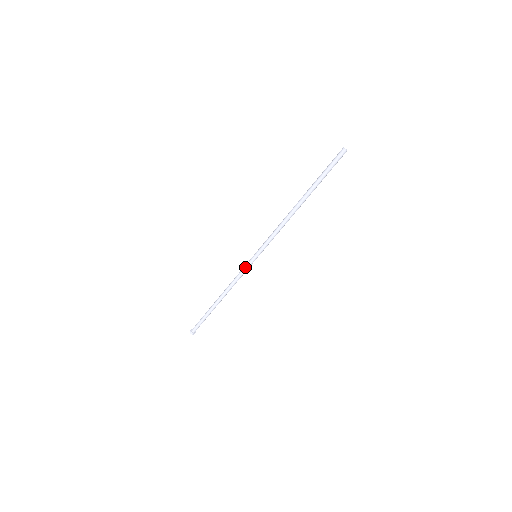
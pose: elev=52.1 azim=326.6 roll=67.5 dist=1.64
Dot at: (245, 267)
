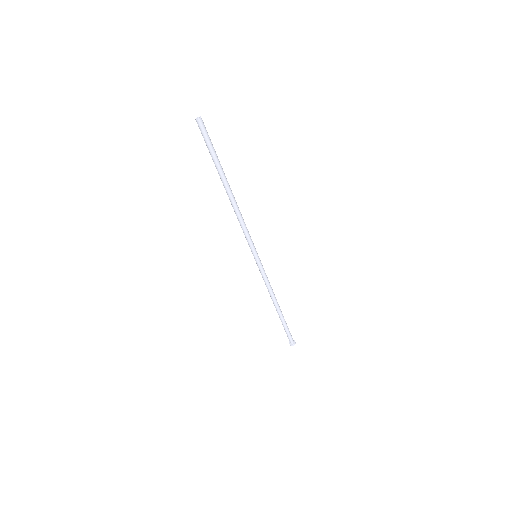
Dot at: (260, 271)
